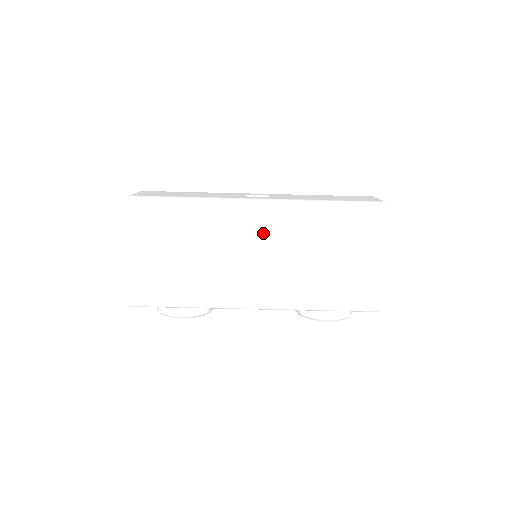
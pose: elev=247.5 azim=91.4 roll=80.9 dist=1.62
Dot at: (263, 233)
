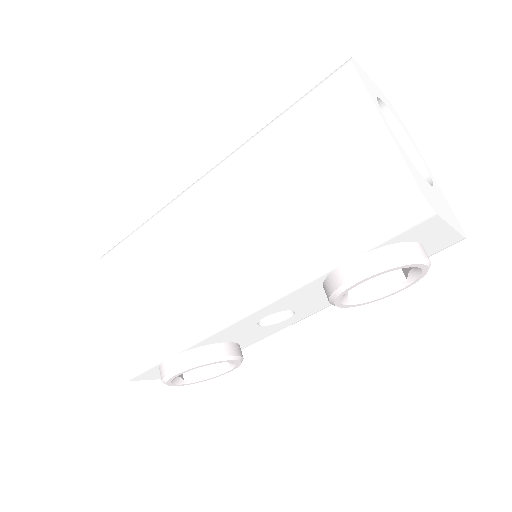
Dot at: (212, 200)
